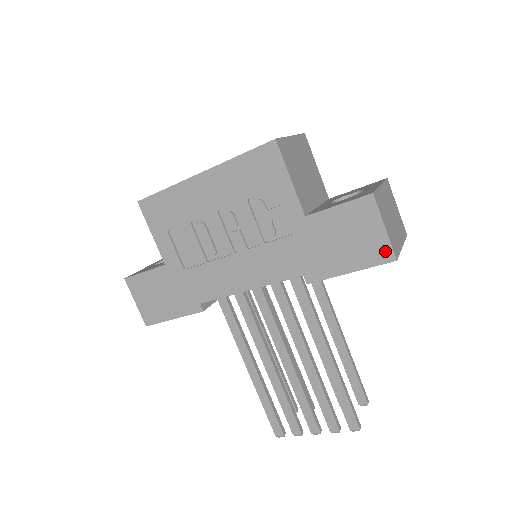
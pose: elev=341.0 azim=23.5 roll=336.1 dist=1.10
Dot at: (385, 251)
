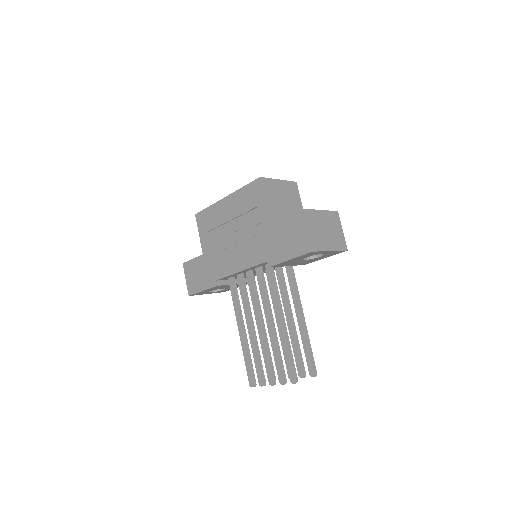
Dot at: (307, 245)
